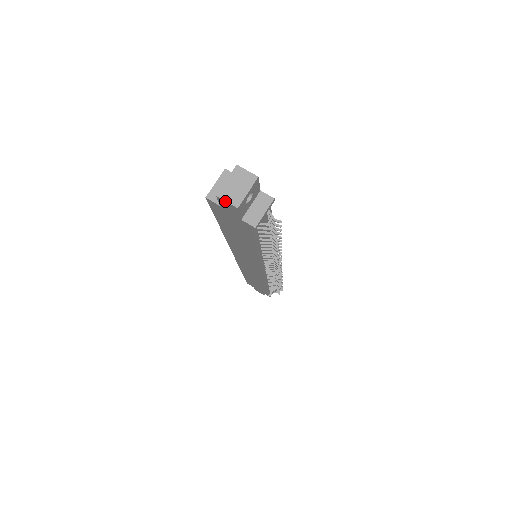
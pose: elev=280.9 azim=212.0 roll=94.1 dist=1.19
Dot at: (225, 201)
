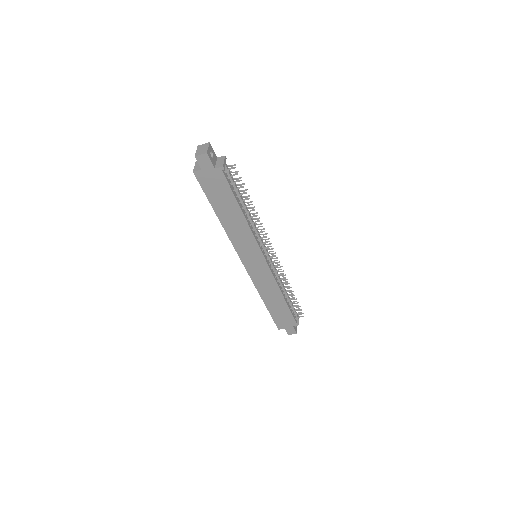
Dot at: (200, 155)
